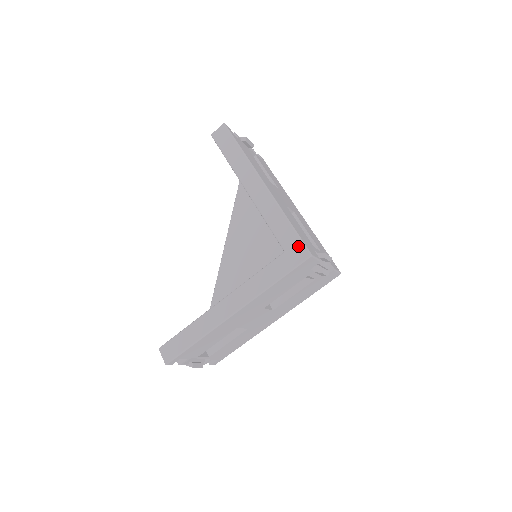
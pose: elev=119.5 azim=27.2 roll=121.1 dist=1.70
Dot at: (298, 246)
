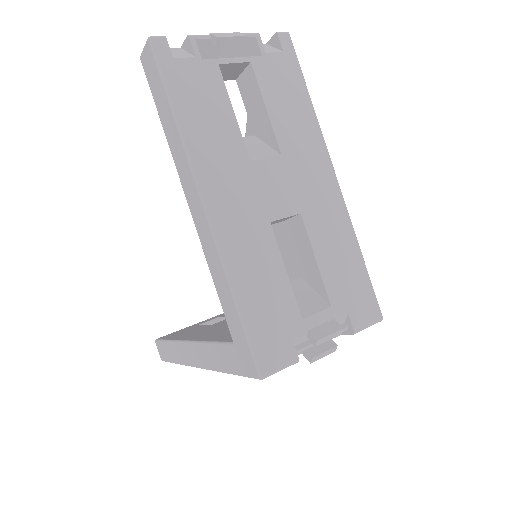
Dot at: (246, 352)
